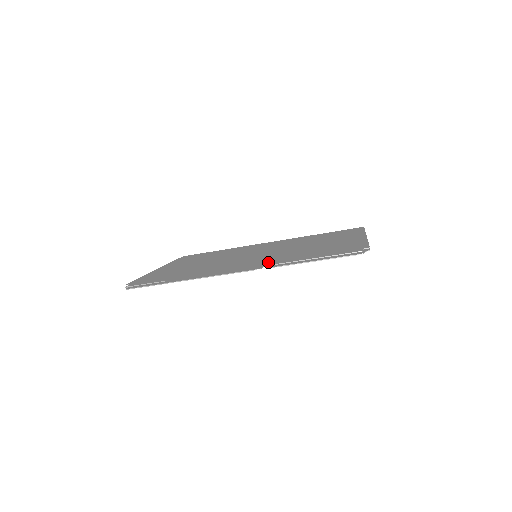
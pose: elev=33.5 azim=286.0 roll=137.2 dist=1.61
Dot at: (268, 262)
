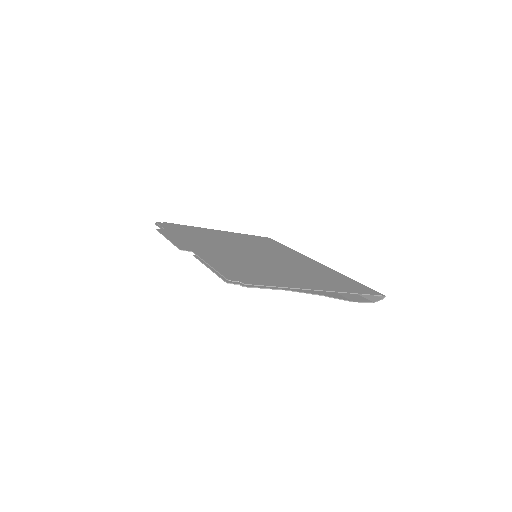
Dot at: (207, 253)
